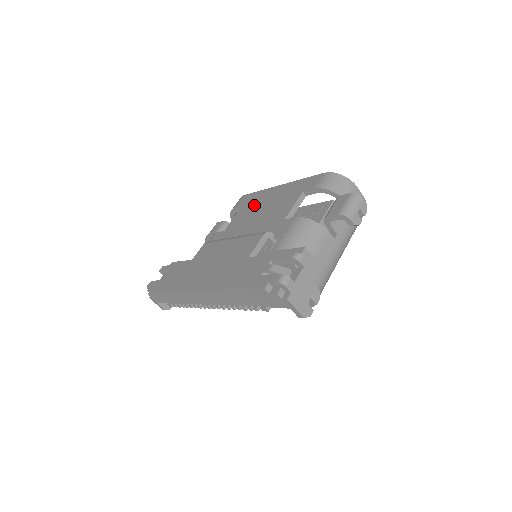
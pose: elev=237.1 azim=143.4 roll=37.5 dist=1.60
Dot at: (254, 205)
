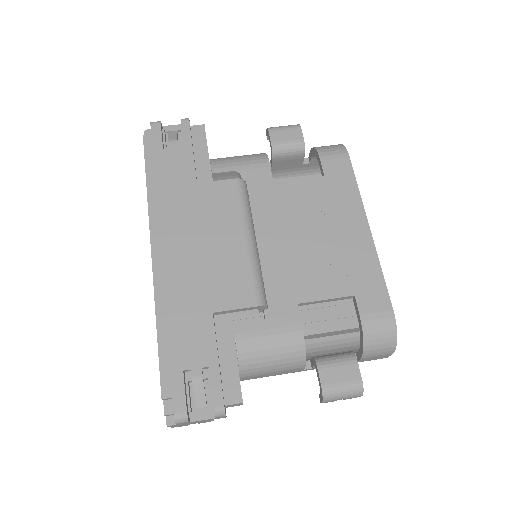
Dot at: (326, 204)
